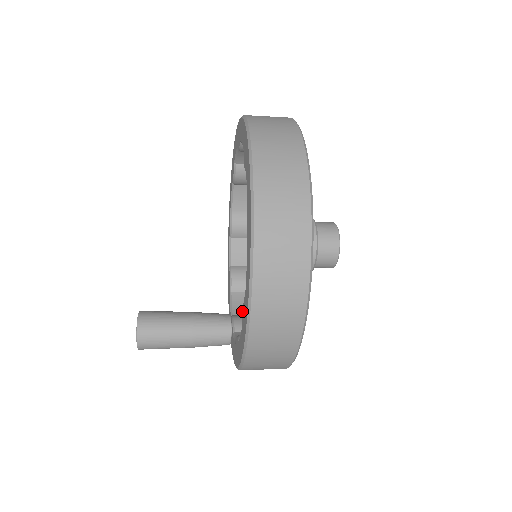
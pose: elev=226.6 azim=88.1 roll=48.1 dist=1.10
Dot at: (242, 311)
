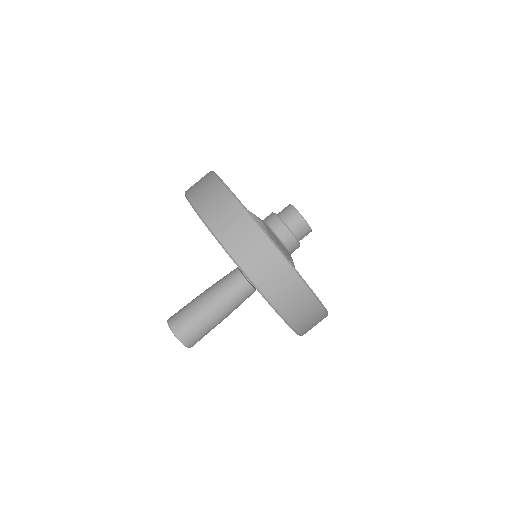
Dot at: occluded
